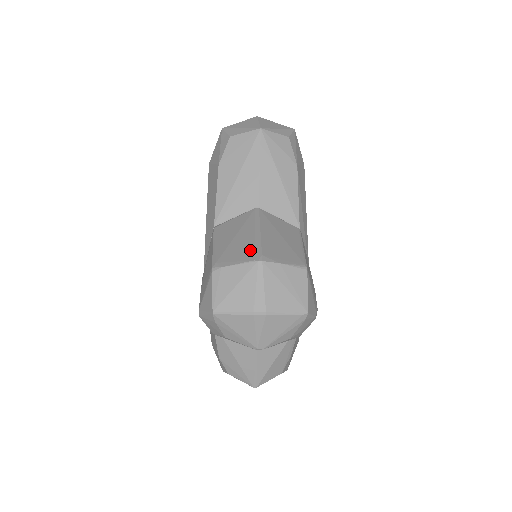
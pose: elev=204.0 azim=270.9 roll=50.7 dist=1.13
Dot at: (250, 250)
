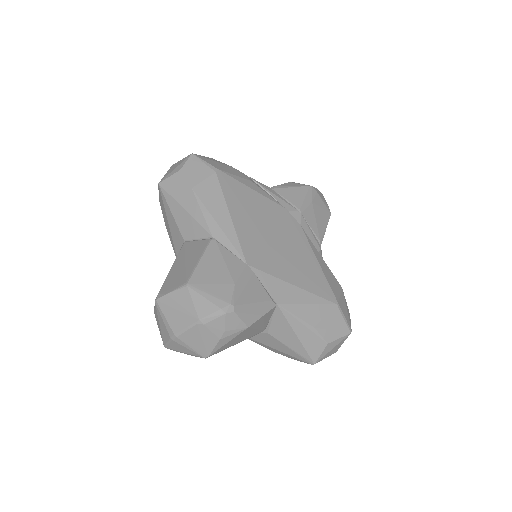
Dot at: occluded
